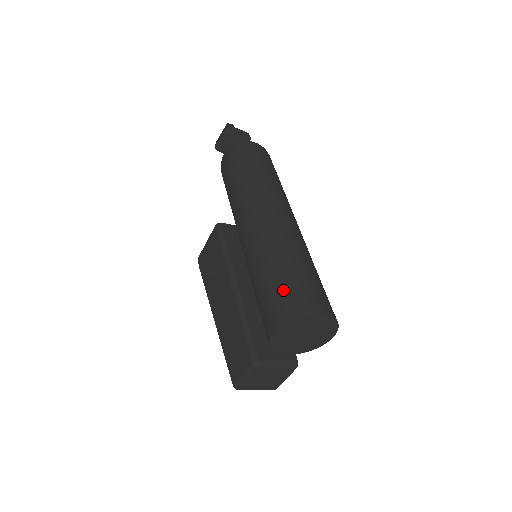
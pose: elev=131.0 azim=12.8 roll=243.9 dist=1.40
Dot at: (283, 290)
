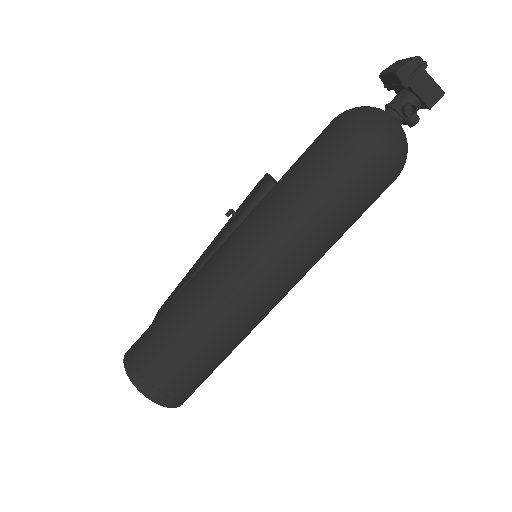
Dot at: (151, 345)
